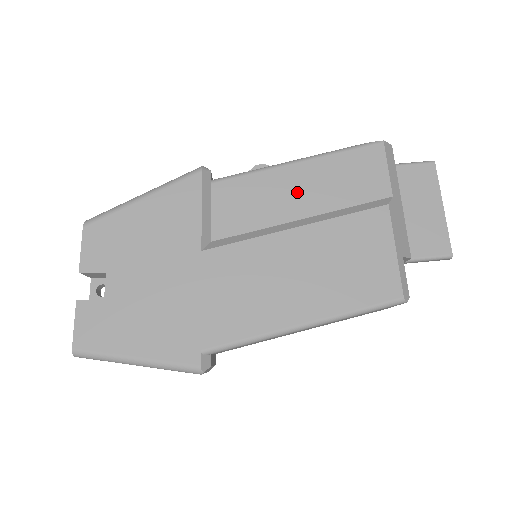
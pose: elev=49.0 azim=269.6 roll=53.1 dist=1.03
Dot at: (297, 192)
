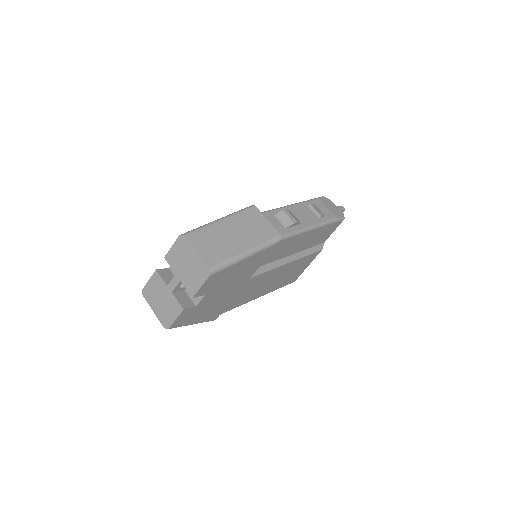
Dot at: (300, 243)
